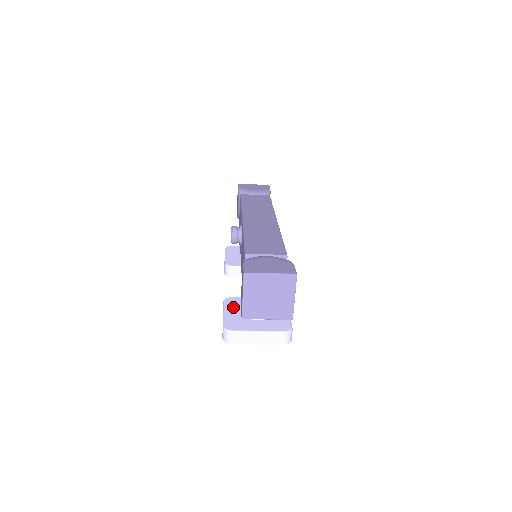
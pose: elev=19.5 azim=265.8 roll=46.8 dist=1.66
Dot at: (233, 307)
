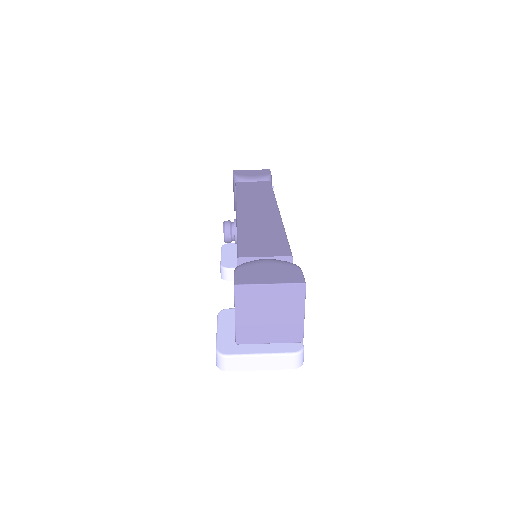
Dot at: (229, 322)
